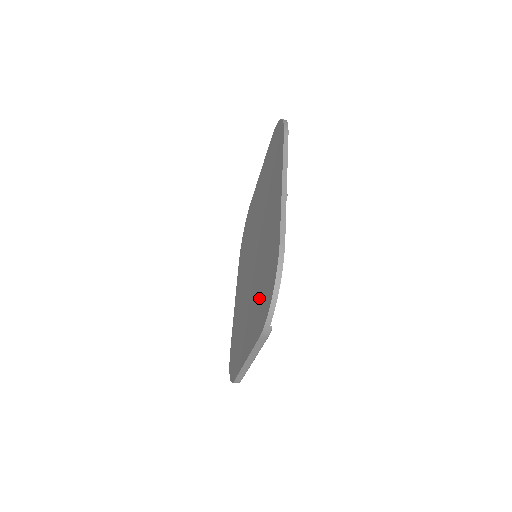
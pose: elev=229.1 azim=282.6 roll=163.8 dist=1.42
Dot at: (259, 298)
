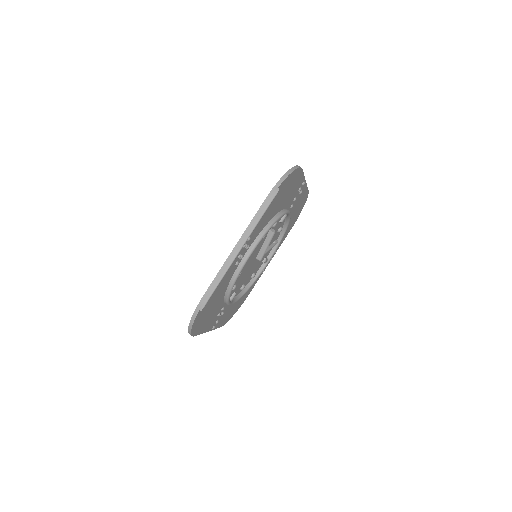
Dot at: occluded
